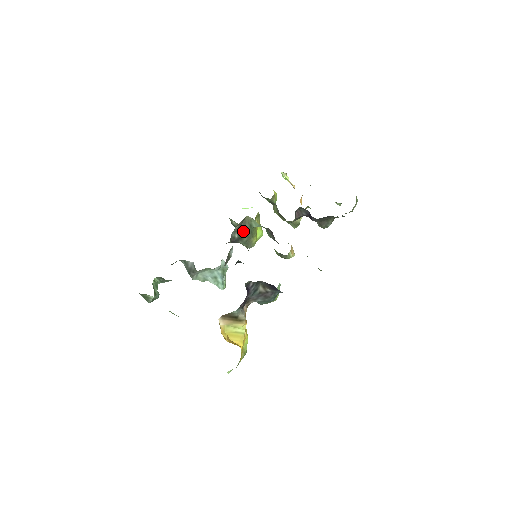
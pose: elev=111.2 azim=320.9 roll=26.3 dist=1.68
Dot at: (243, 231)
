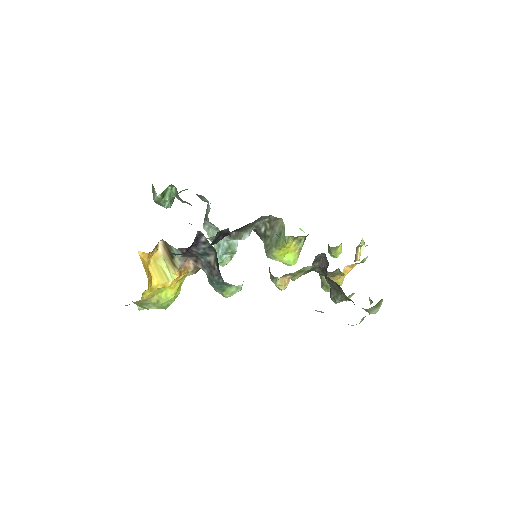
Dot at: (270, 230)
